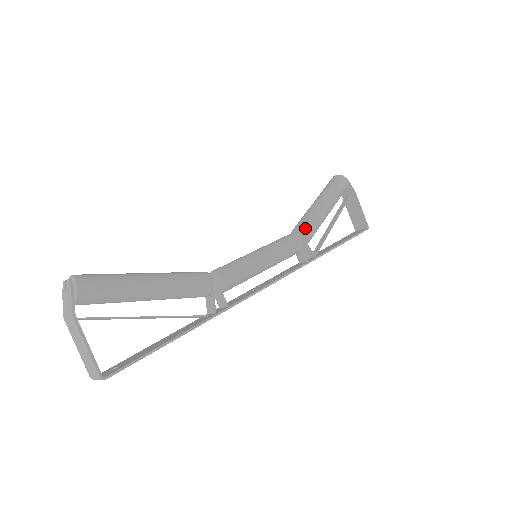
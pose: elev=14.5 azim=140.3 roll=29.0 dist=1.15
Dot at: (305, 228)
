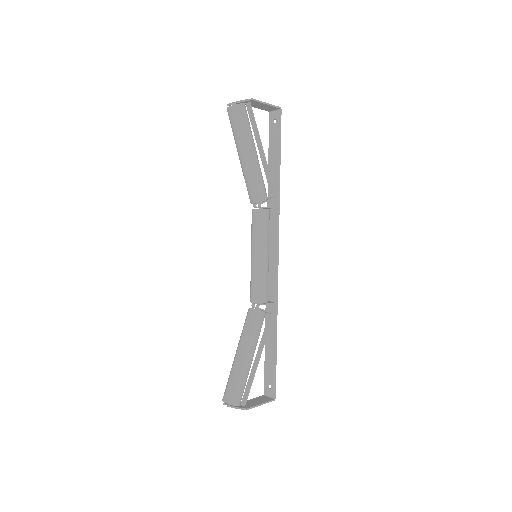
Dot at: (260, 197)
